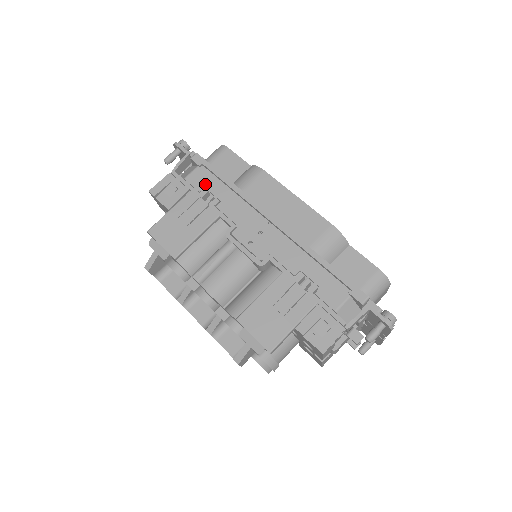
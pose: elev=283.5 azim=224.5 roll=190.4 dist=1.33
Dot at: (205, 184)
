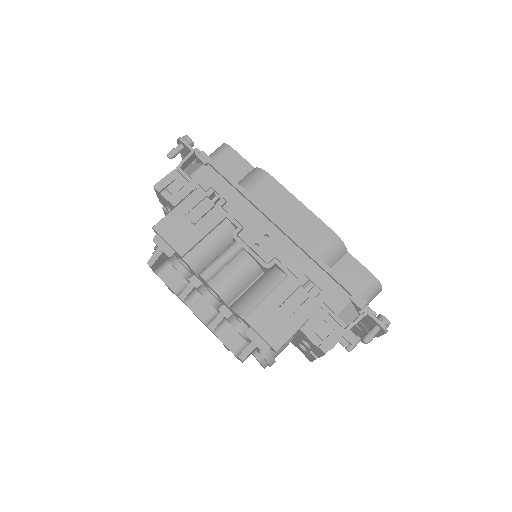
Dot at: (211, 183)
